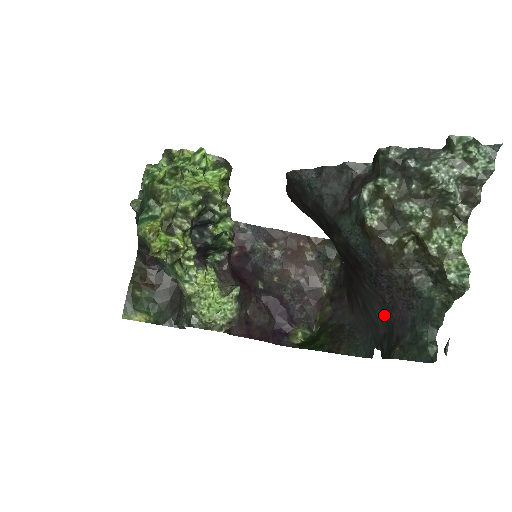
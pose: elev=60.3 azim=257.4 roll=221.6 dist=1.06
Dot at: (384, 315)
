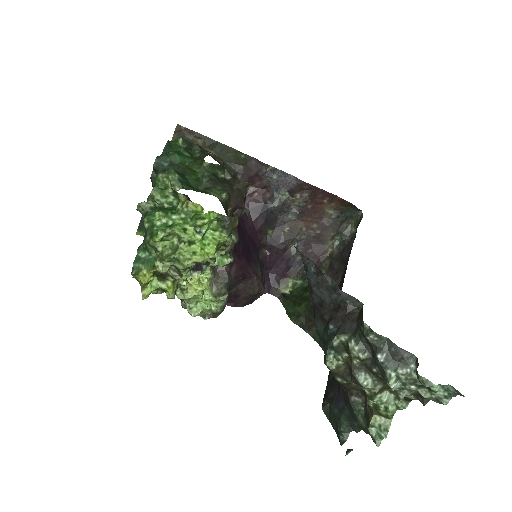
Dot at: occluded
